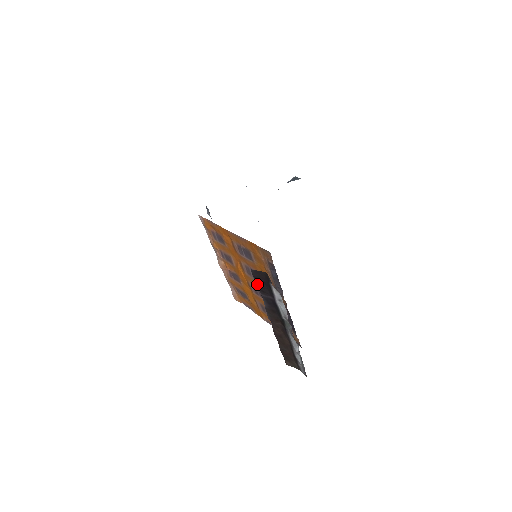
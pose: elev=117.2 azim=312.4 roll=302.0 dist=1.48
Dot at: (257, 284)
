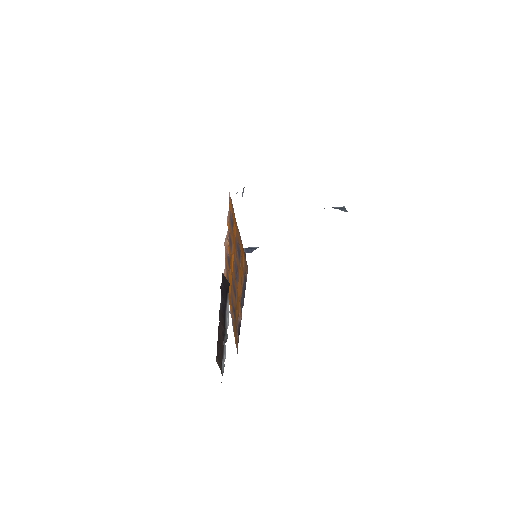
Dot at: (221, 286)
